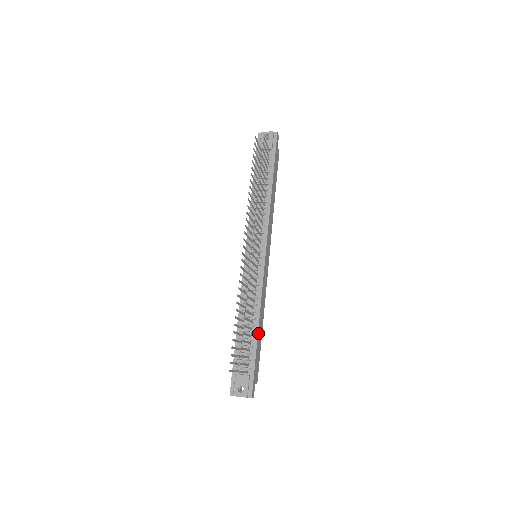
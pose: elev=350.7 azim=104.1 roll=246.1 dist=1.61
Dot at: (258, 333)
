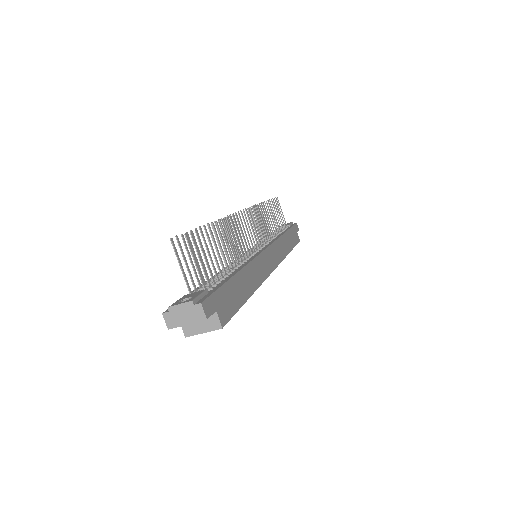
Dot at: (238, 275)
